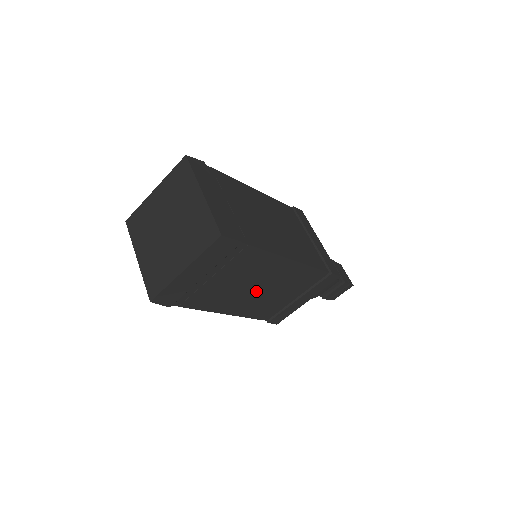
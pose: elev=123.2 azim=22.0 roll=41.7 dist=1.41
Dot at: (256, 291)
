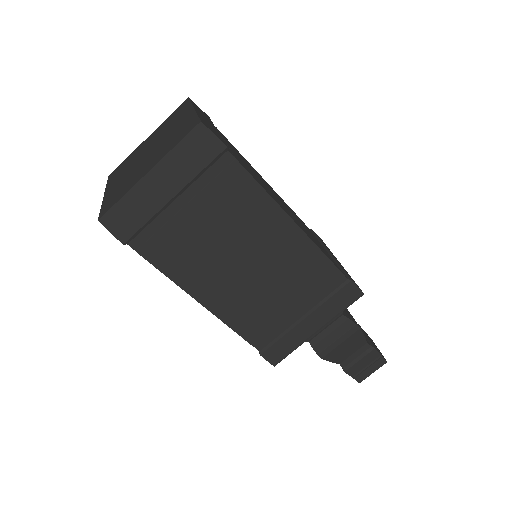
Dot at: (245, 270)
